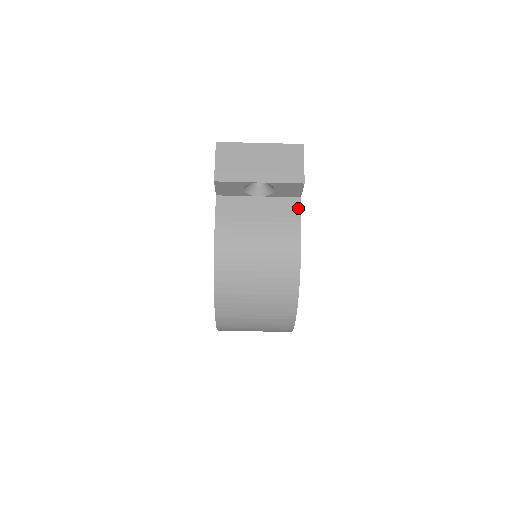
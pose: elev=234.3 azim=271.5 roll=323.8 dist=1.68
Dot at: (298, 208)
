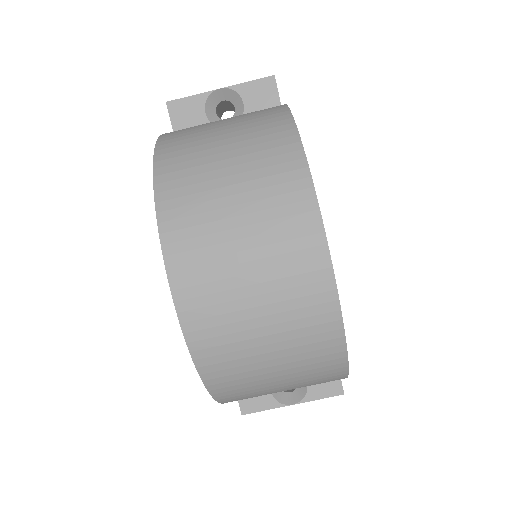
Dot at: occluded
